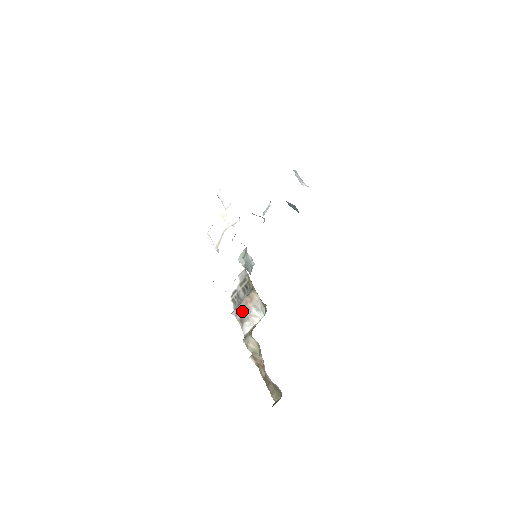
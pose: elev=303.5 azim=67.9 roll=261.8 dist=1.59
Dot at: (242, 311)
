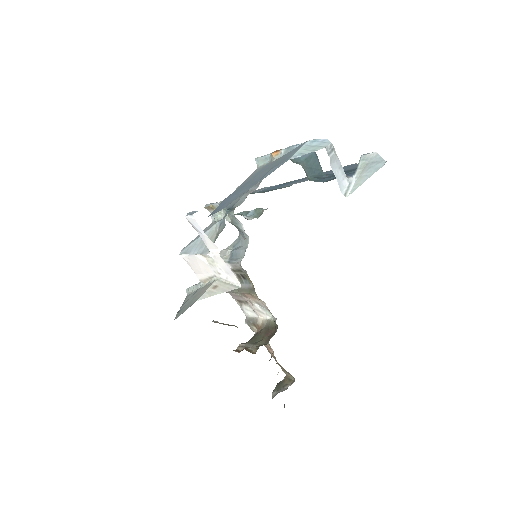
Dot at: (240, 297)
